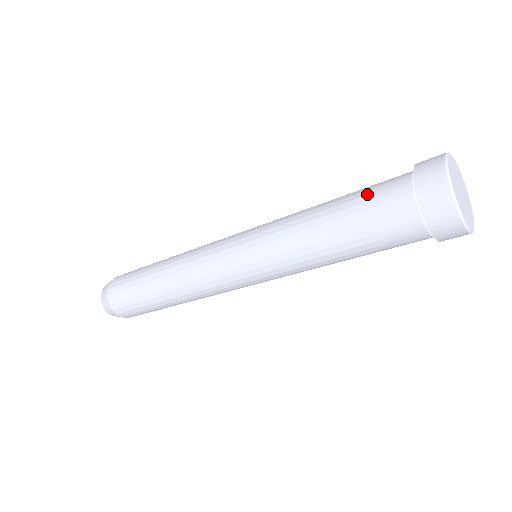
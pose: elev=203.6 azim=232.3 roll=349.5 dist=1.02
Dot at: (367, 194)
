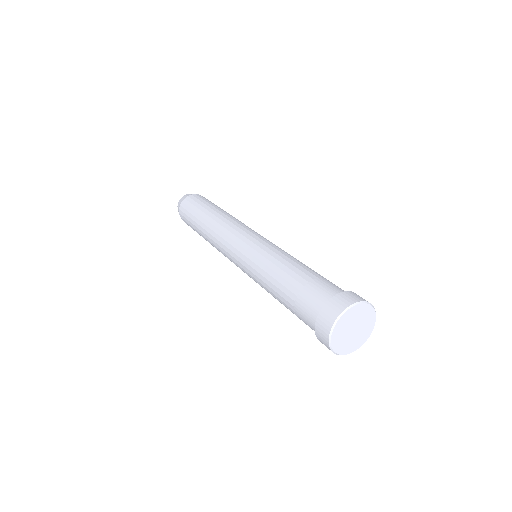
Dot at: (297, 302)
